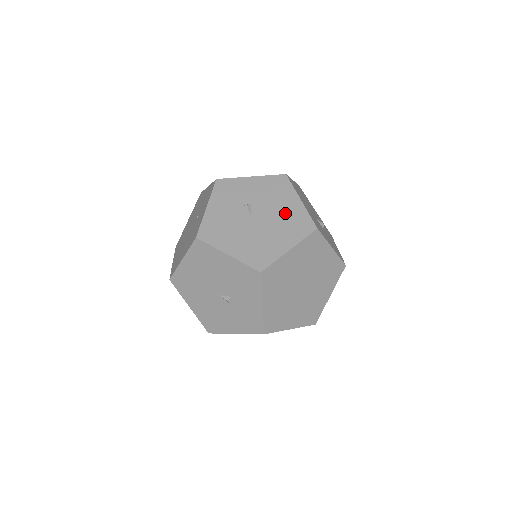
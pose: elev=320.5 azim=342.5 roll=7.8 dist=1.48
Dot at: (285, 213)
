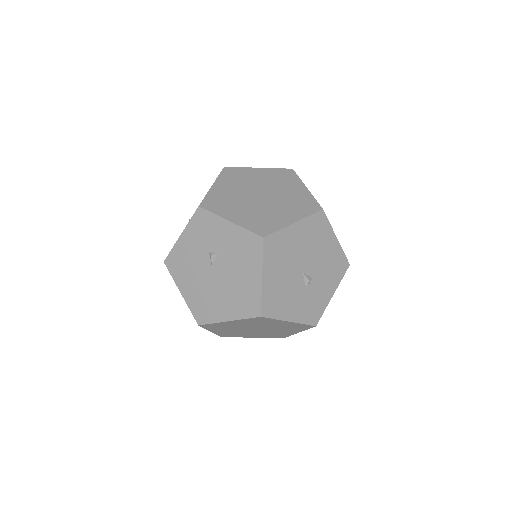
Dot at: (241, 283)
